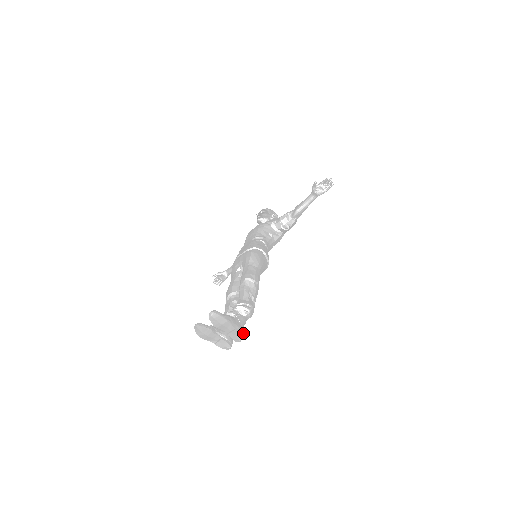
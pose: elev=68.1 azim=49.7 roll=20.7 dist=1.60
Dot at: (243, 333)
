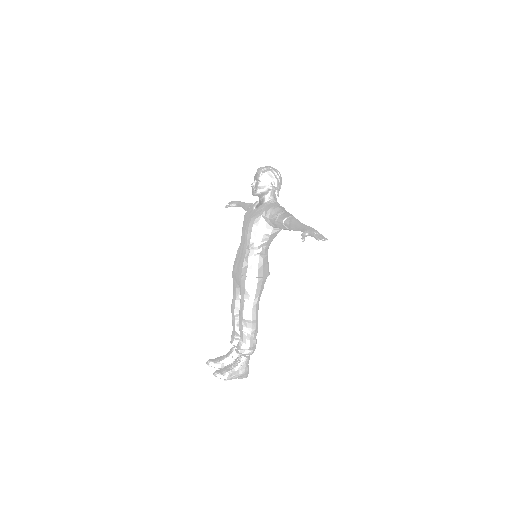
Dot at: (248, 372)
